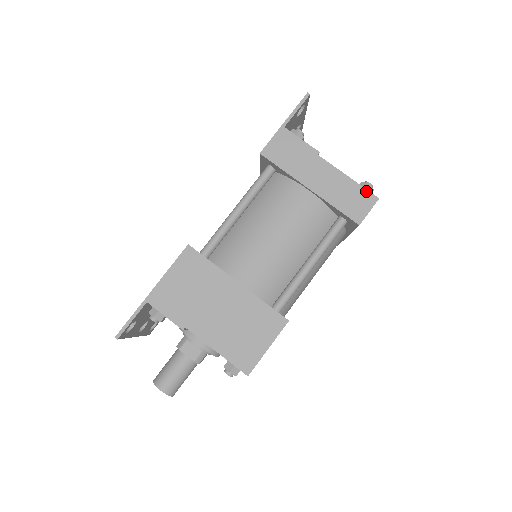
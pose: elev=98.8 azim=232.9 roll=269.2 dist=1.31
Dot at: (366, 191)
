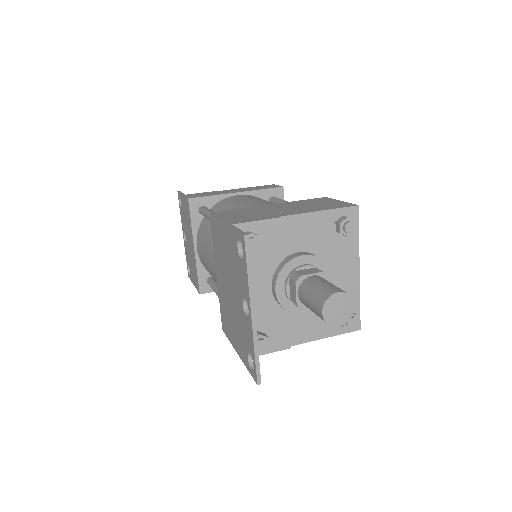
Dot at: occluded
